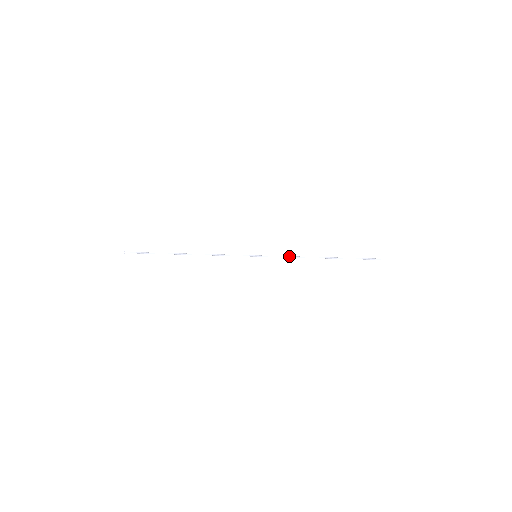
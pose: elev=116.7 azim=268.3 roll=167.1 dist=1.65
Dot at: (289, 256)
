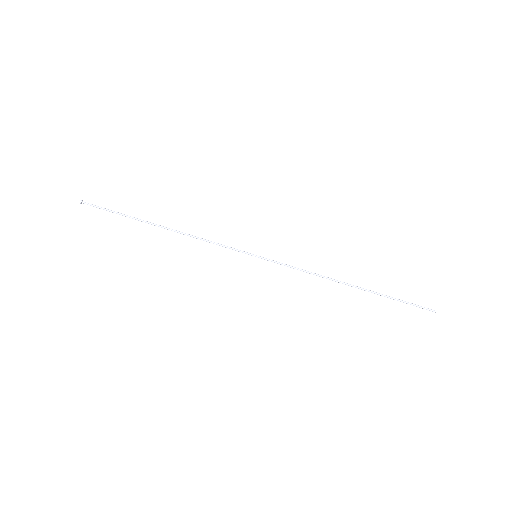
Dot at: (300, 270)
